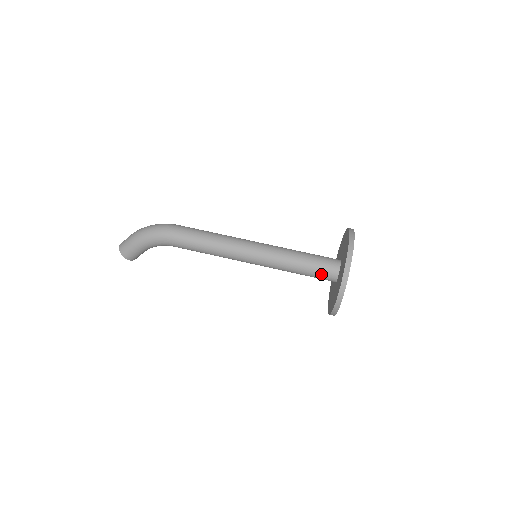
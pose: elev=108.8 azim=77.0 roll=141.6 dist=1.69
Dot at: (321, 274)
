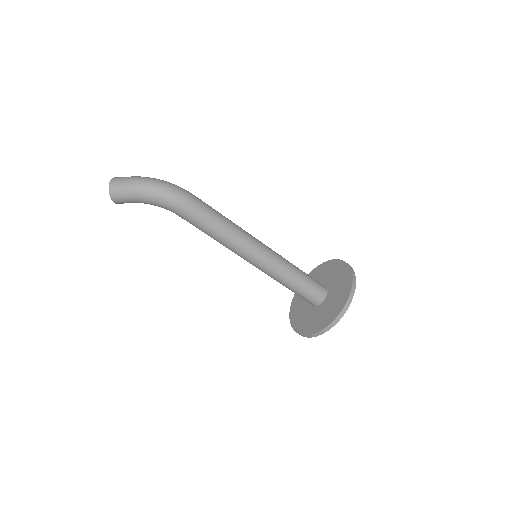
Dot at: (307, 297)
